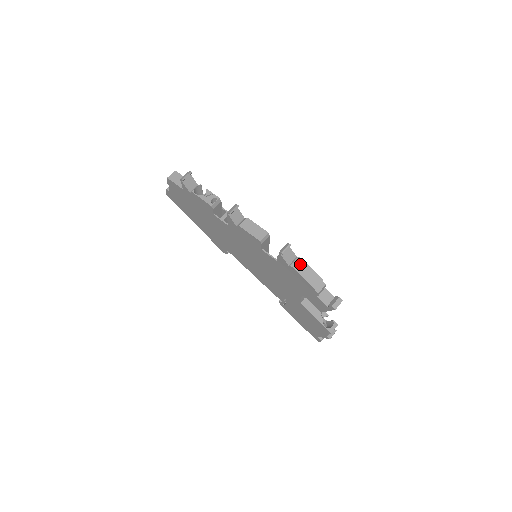
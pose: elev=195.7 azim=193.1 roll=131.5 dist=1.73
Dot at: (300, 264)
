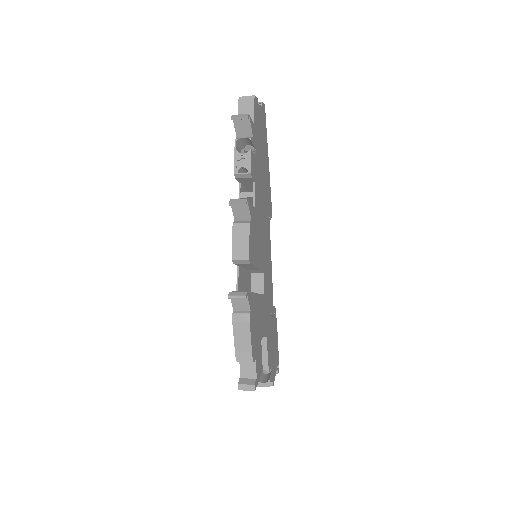
Dot at: (243, 322)
